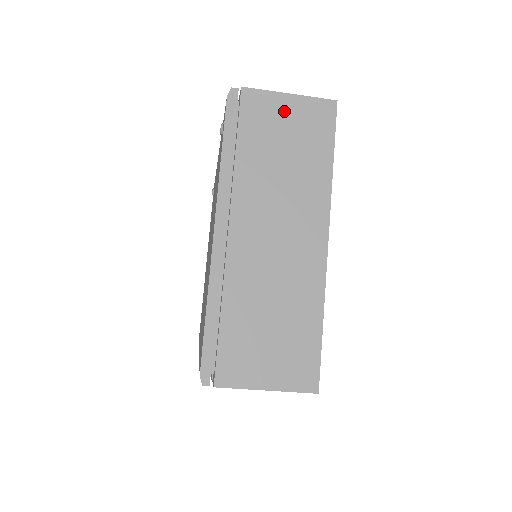
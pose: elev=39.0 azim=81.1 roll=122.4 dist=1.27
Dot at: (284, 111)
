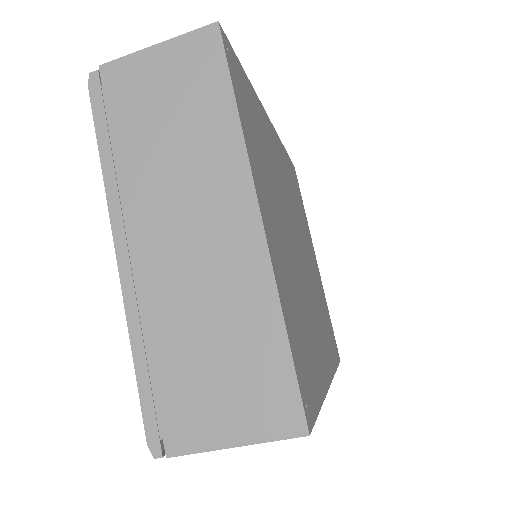
Dot at: (155, 69)
